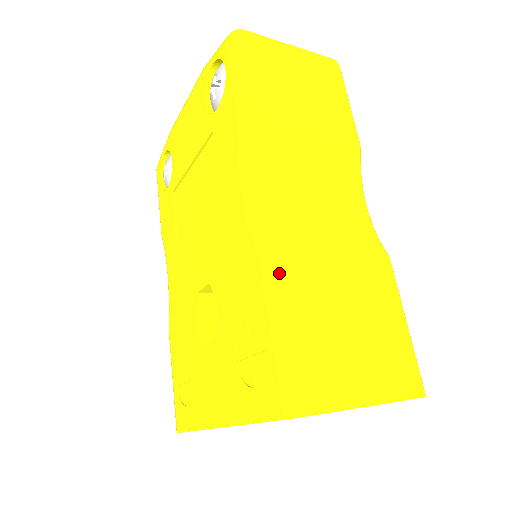
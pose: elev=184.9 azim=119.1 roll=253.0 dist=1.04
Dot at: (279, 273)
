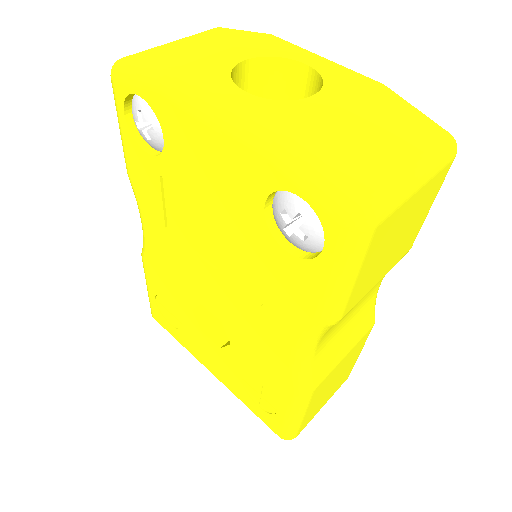
Dot at: (305, 402)
